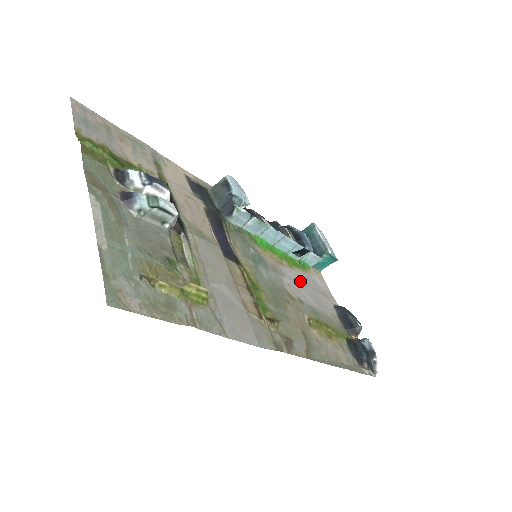
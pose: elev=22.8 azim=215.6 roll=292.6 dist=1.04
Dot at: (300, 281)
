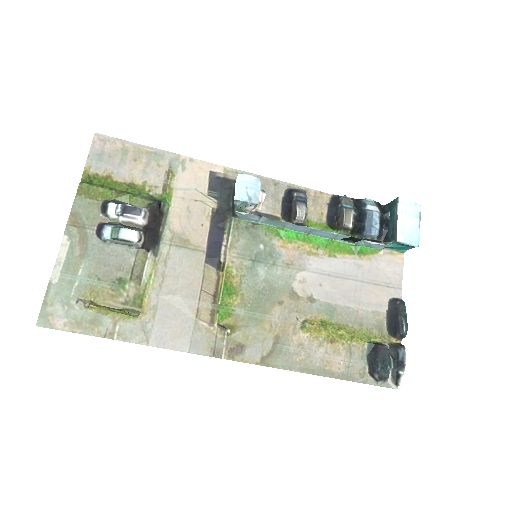
Dot at: (335, 273)
